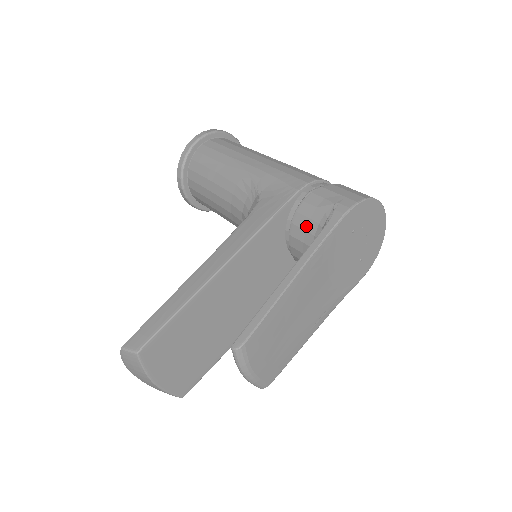
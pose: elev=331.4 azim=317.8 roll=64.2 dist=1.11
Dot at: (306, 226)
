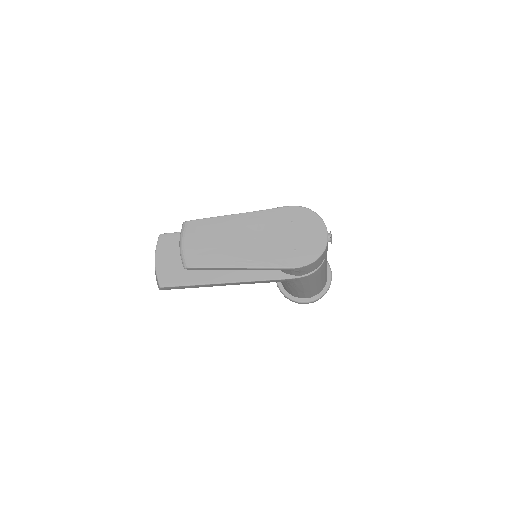
Dot at: occluded
